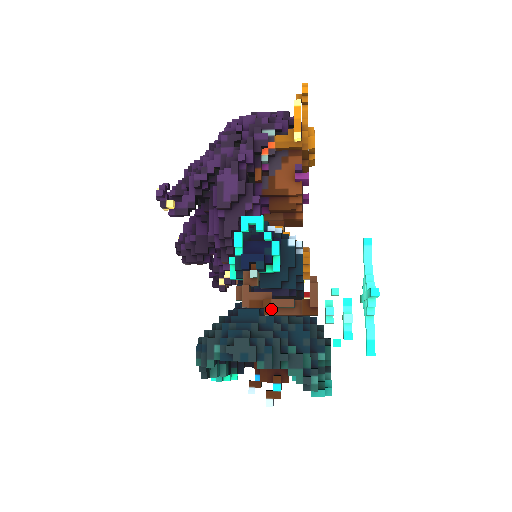
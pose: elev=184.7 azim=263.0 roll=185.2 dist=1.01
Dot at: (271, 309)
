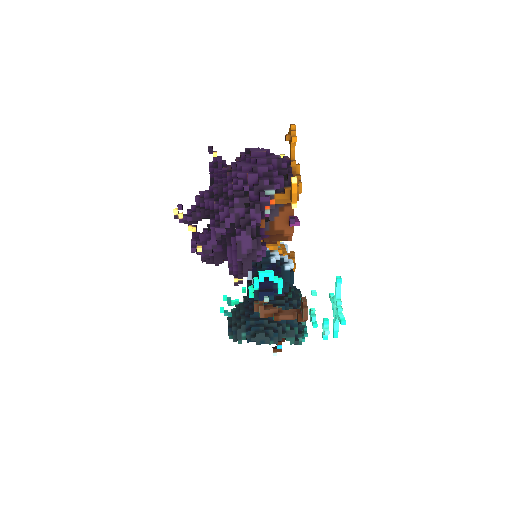
Dot at: (278, 318)
